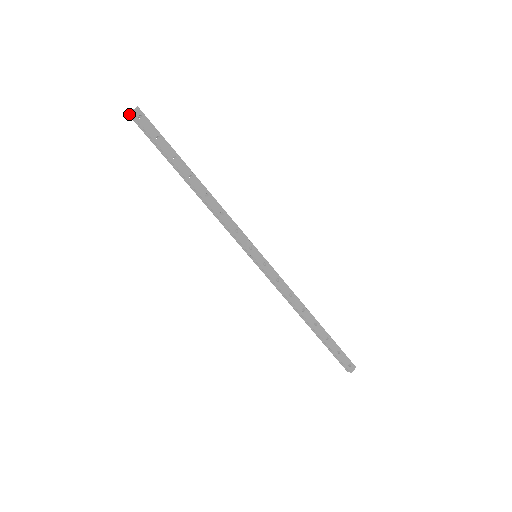
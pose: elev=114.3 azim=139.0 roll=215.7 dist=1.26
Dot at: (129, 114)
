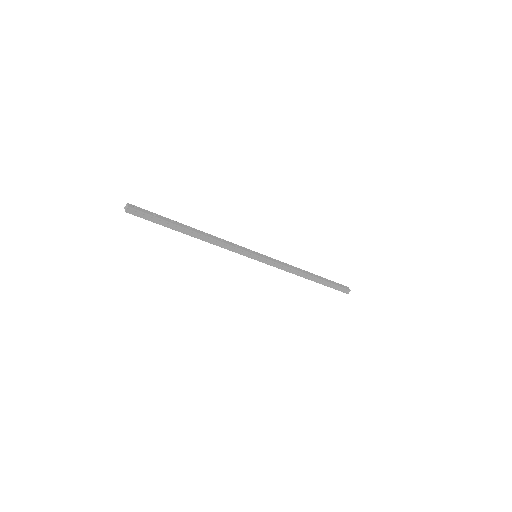
Dot at: (126, 211)
